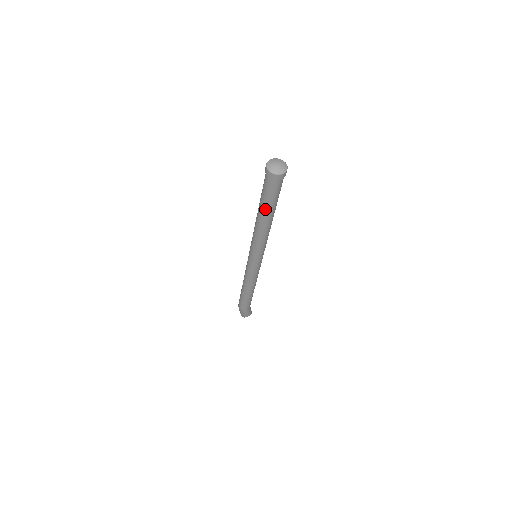
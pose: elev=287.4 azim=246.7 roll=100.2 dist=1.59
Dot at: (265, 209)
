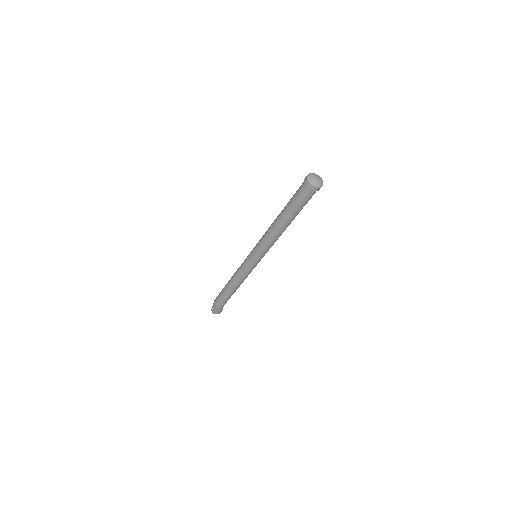
Dot at: (289, 214)
